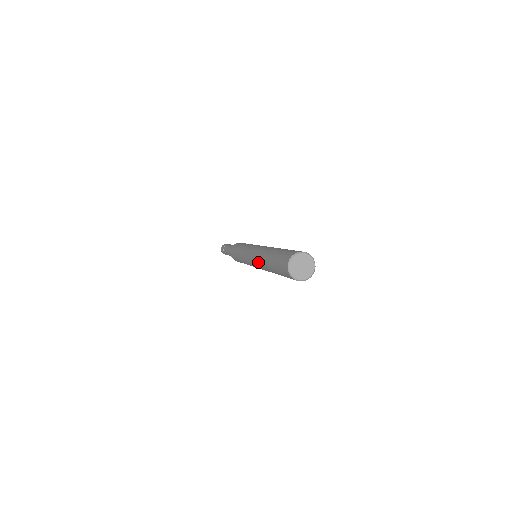
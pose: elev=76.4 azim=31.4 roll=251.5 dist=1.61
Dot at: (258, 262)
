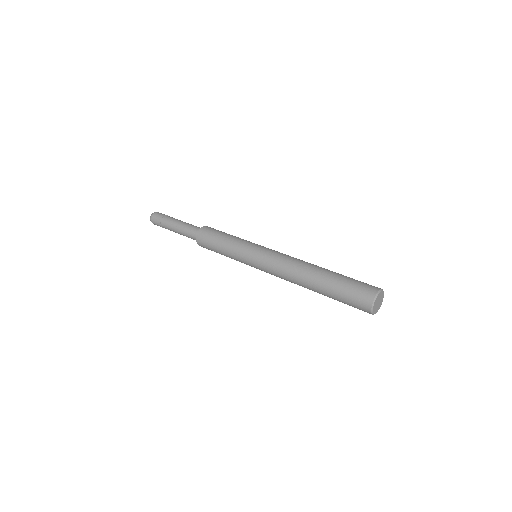
Dot at: (290, 280)
